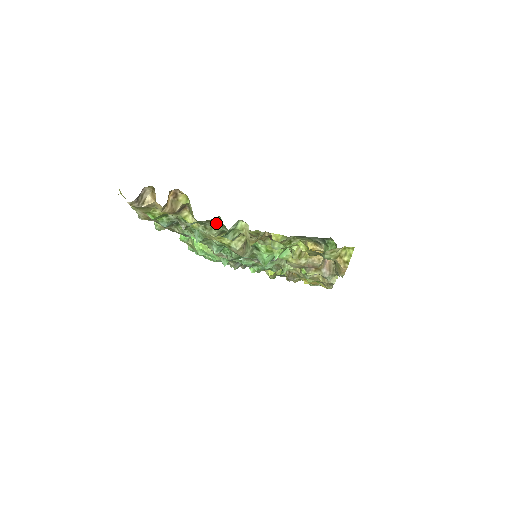
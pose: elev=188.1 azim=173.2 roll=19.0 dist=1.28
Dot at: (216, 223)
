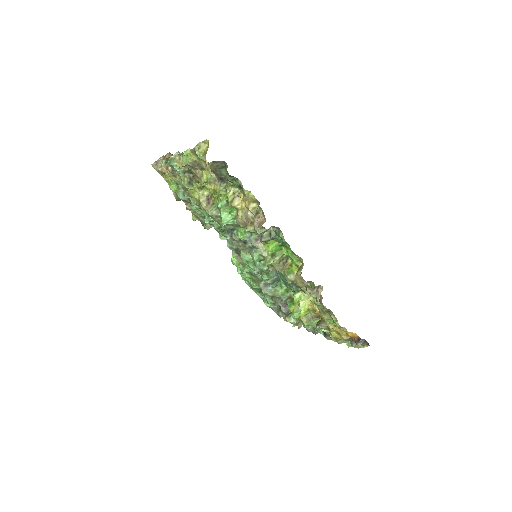
Dot at: occluded
